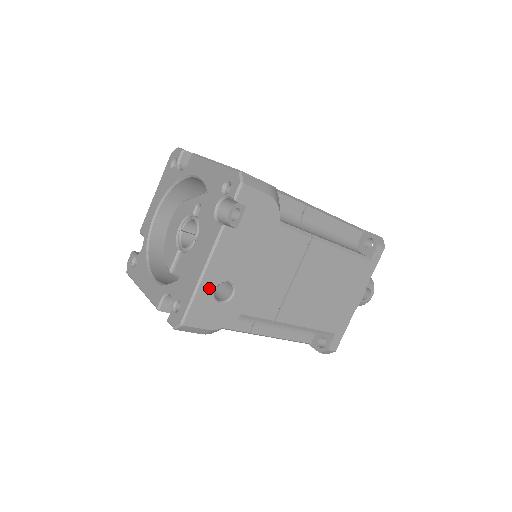
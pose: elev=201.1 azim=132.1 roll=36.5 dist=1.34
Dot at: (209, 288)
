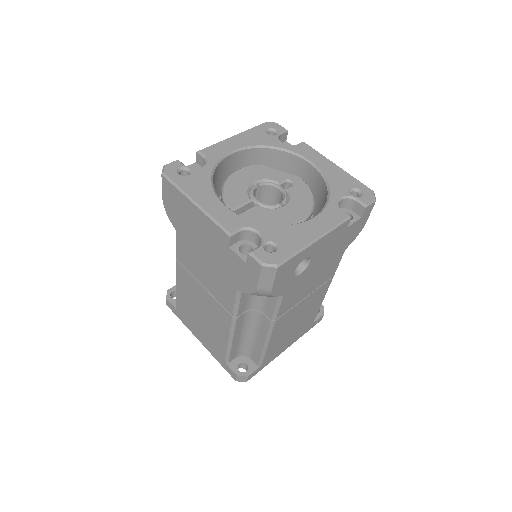
Dot at: (307, 254)
